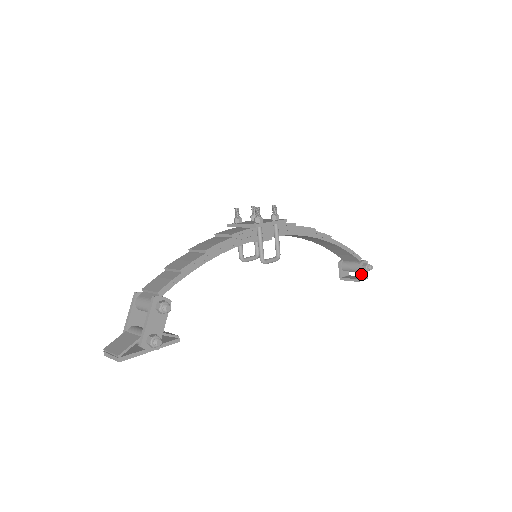
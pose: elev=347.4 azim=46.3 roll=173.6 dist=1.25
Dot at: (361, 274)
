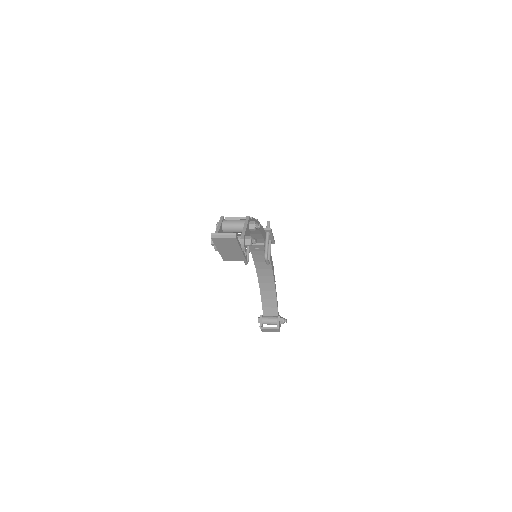
Dot at: (279, 324)
